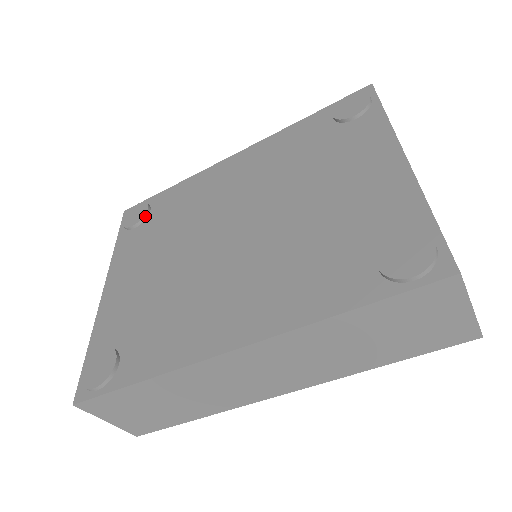
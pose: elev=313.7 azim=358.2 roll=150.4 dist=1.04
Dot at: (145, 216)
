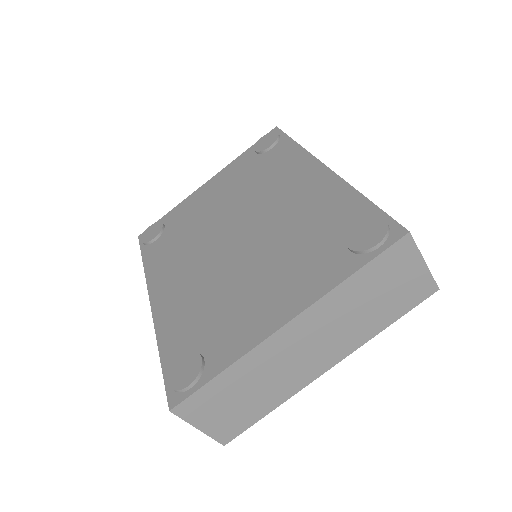
Dot at: (264, 151)
